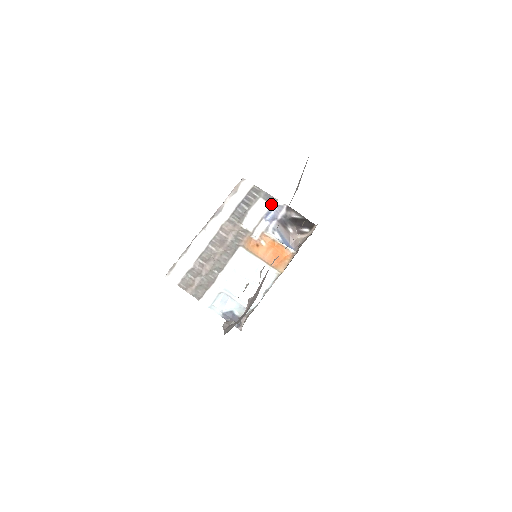
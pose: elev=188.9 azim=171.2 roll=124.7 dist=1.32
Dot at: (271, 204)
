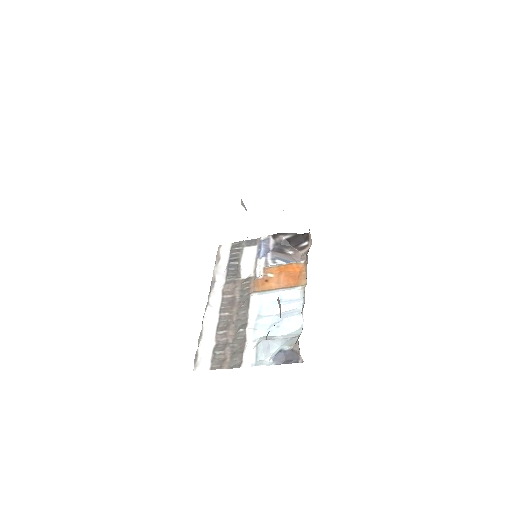
Dot at: (257, 245)
